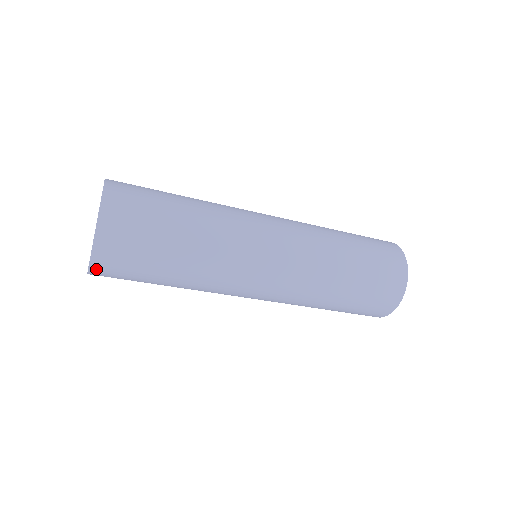
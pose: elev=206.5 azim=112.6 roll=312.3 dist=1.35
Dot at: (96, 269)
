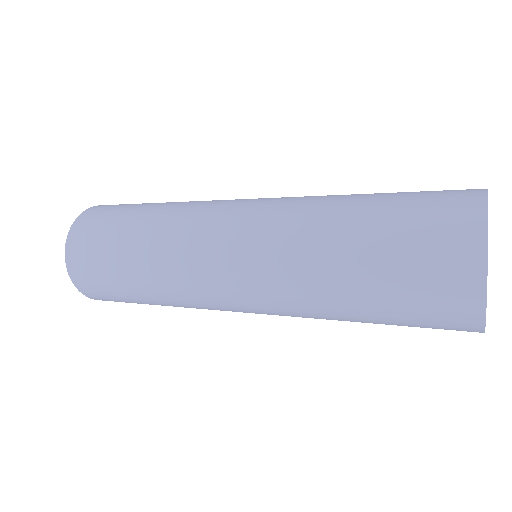
Dot at: occluded
